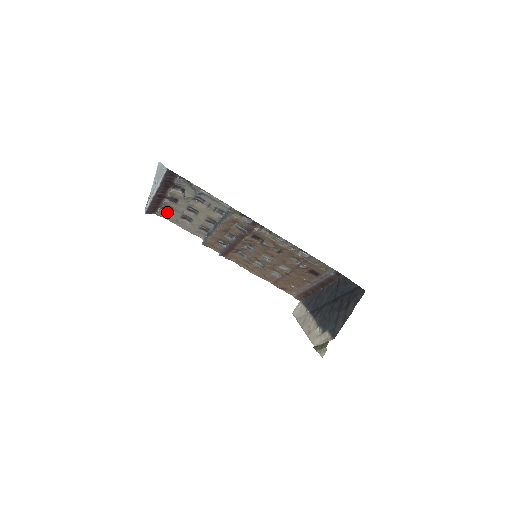
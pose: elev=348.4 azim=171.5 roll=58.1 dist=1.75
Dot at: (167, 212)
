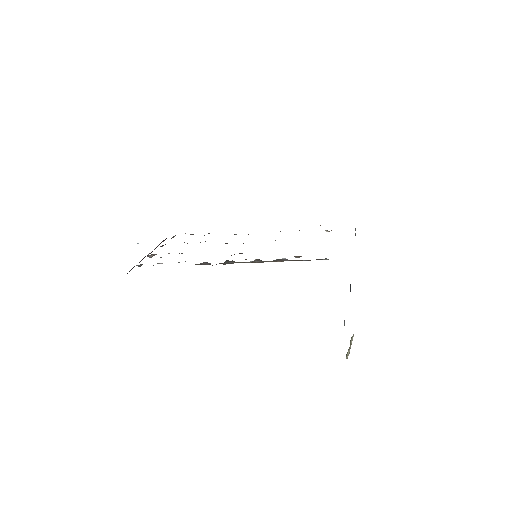
Dot at: occluded
